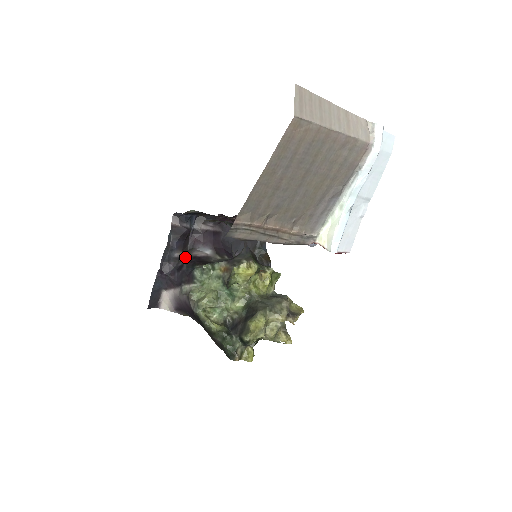
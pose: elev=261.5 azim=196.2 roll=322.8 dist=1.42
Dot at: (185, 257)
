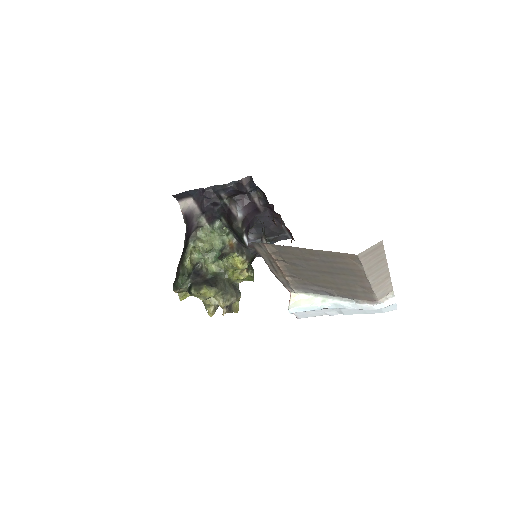
Dot at: (225, 201)
